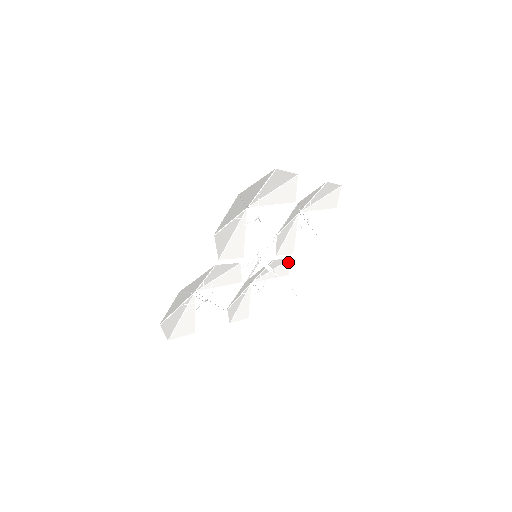
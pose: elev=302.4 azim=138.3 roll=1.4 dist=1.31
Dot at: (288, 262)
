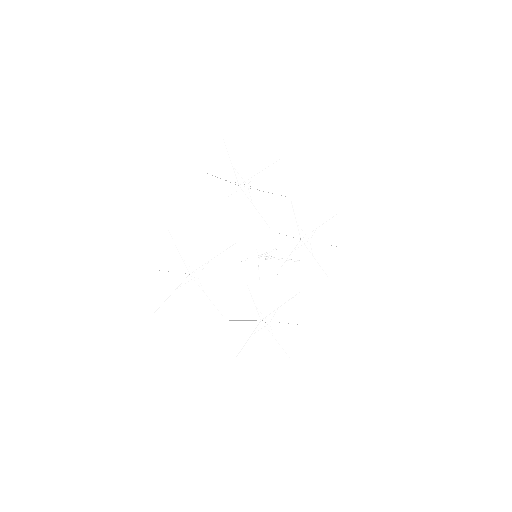
Dot at: (299, 298)
